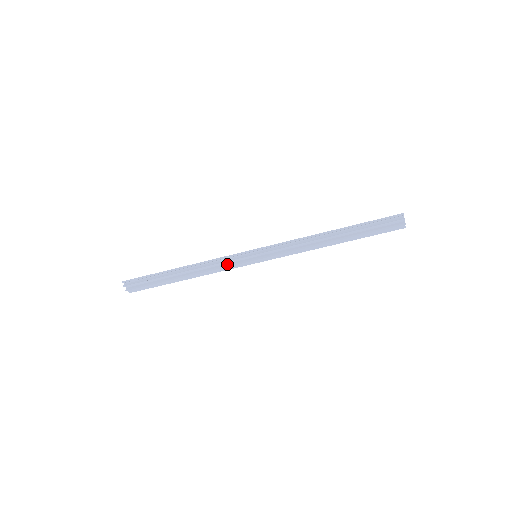
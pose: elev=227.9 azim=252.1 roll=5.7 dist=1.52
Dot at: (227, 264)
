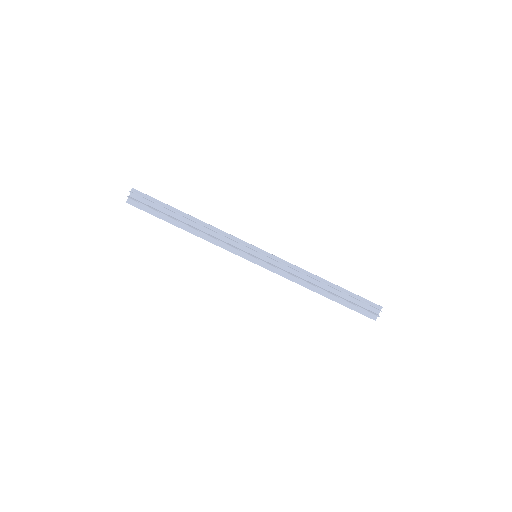
Dot at: (229, 244)
